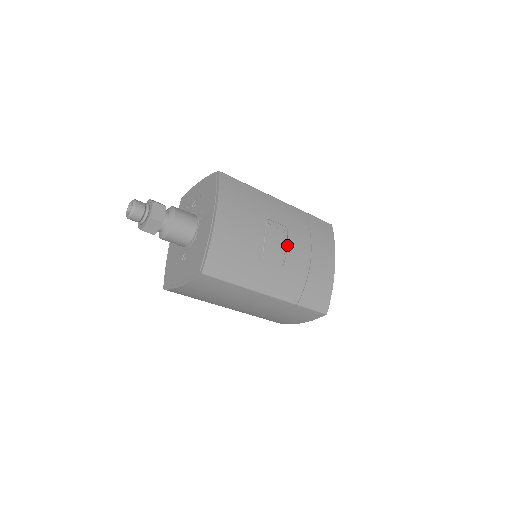
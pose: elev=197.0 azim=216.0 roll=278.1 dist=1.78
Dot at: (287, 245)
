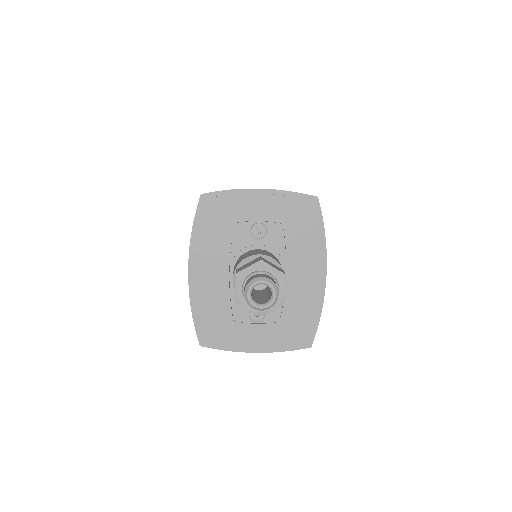
Dot at: occluded
